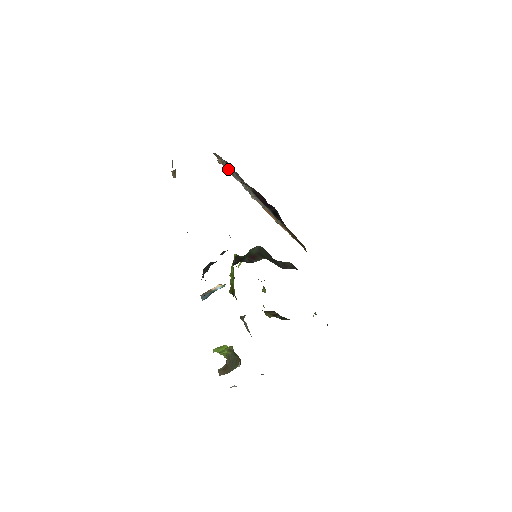
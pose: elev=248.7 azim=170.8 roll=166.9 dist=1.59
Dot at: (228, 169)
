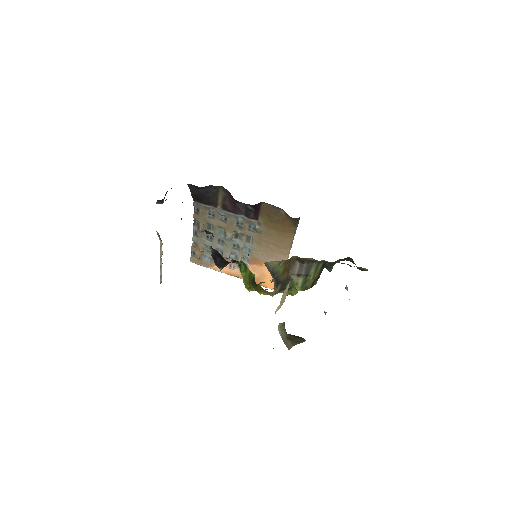
Dot at: (200, 226)
